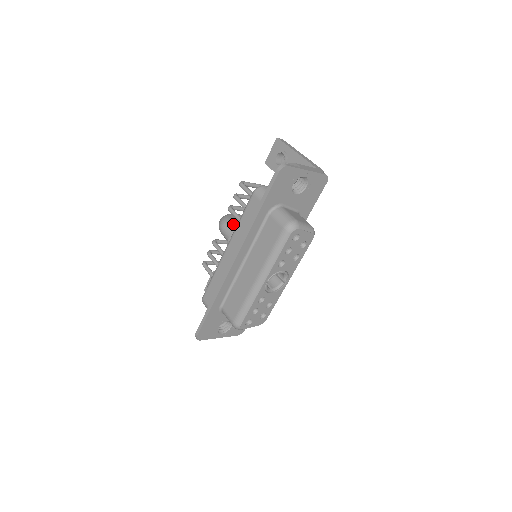
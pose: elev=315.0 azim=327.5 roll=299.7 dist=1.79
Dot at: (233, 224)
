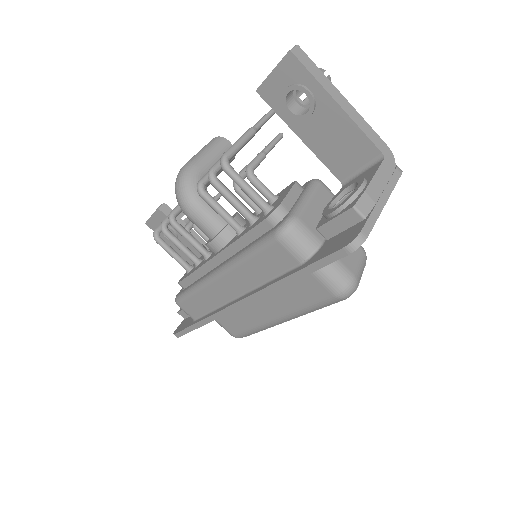
Dot at: (208, 209)
